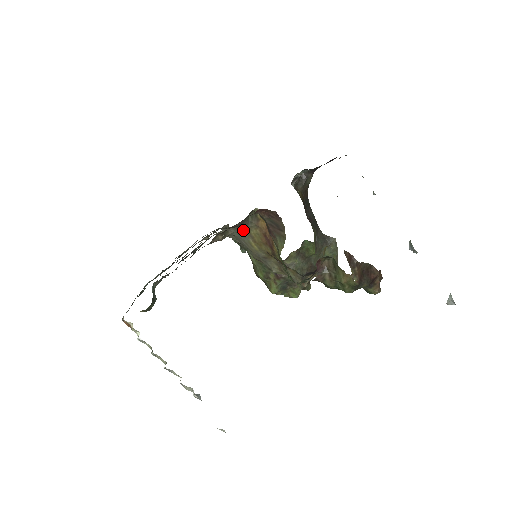
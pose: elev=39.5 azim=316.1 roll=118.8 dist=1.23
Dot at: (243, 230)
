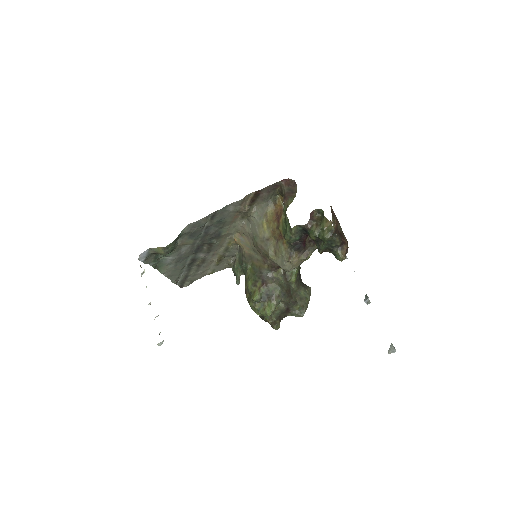
Dot at: (263, 209)
